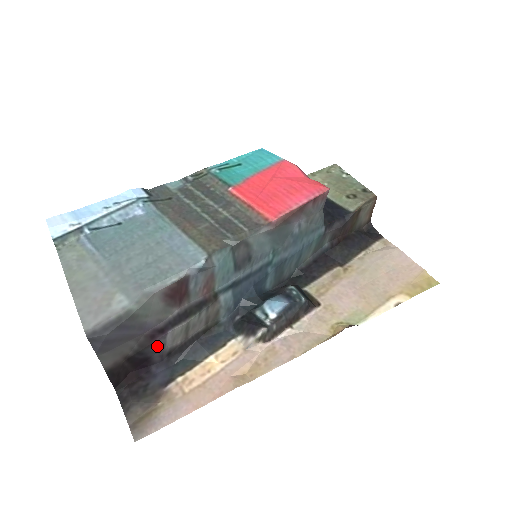
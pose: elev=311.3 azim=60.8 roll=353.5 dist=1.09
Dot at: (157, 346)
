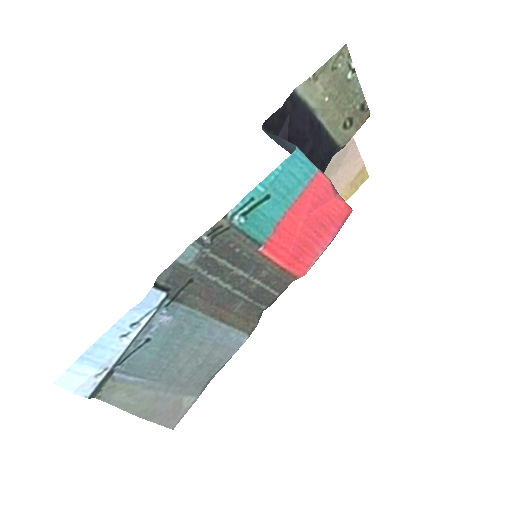
Dot at: occluded
